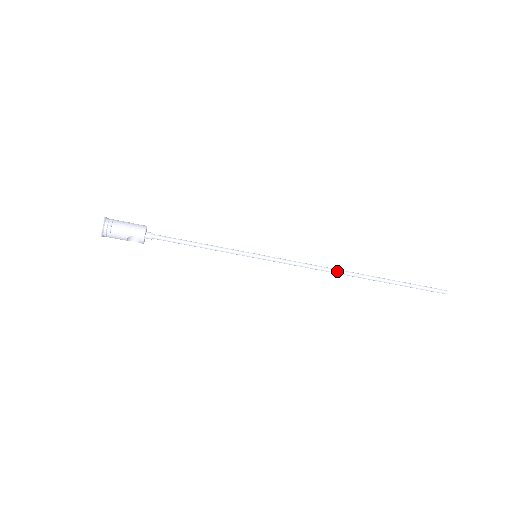
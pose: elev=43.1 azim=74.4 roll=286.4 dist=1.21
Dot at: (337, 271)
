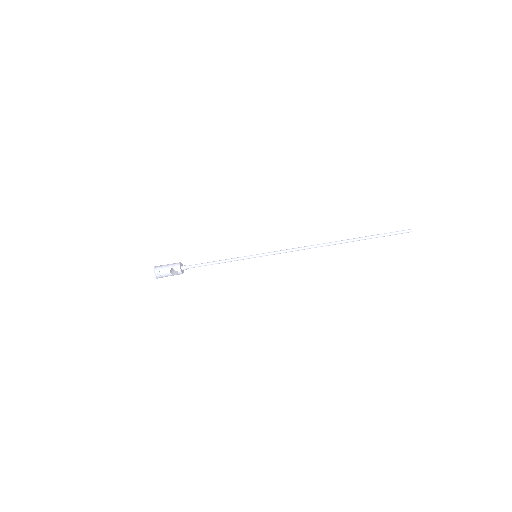
Dot at: (316, 245)
